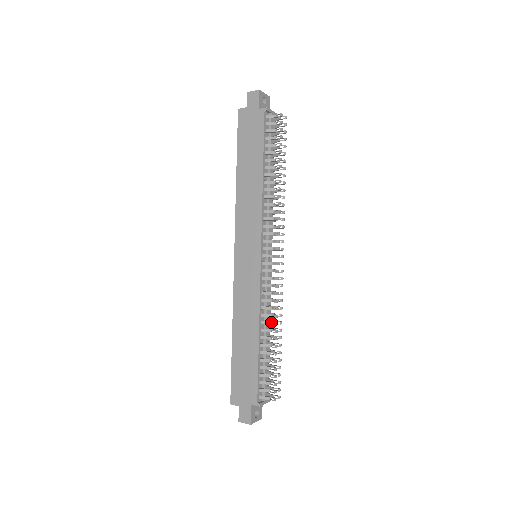
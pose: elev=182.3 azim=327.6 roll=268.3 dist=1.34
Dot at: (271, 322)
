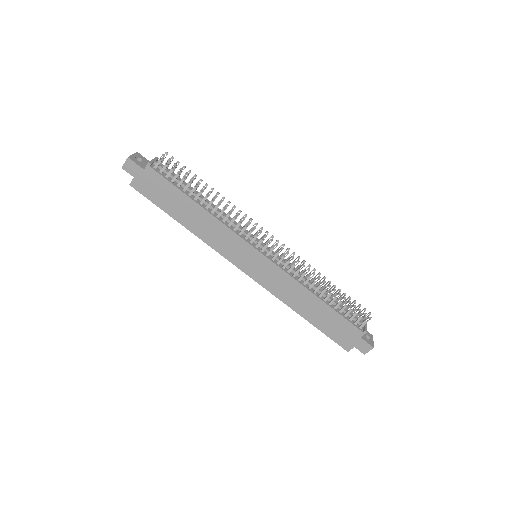
Dot at: (314, 281)
